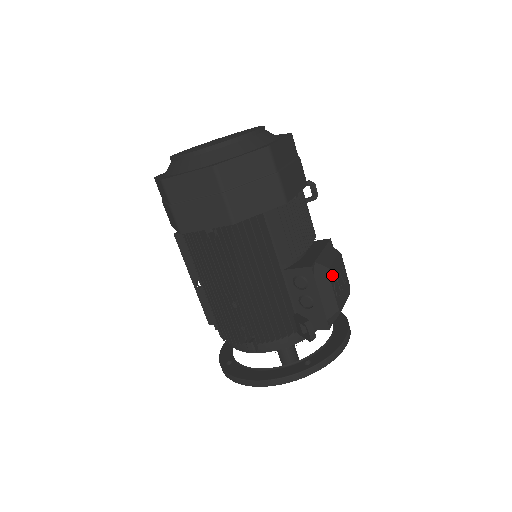
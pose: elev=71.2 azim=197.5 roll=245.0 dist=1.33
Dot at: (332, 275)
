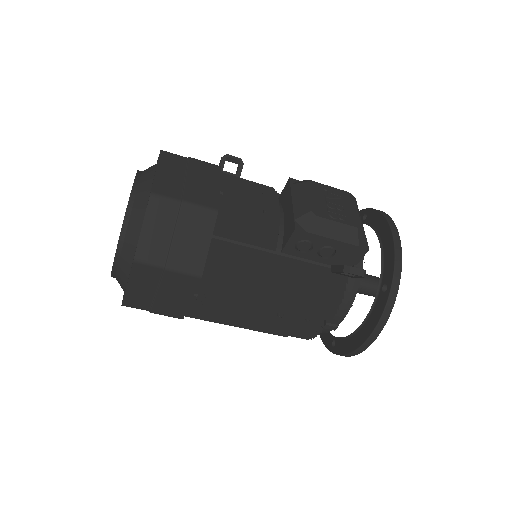
Dot at: (320, 211)
